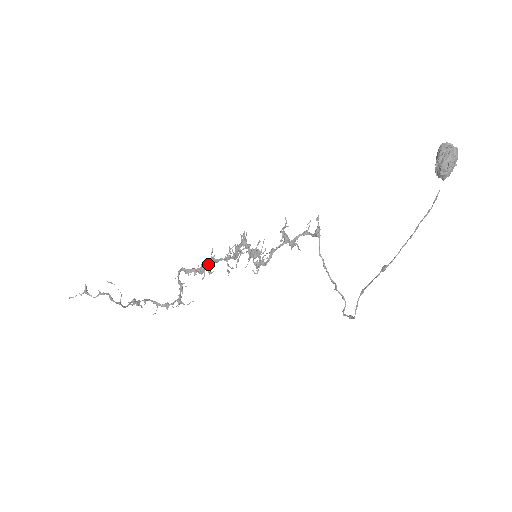
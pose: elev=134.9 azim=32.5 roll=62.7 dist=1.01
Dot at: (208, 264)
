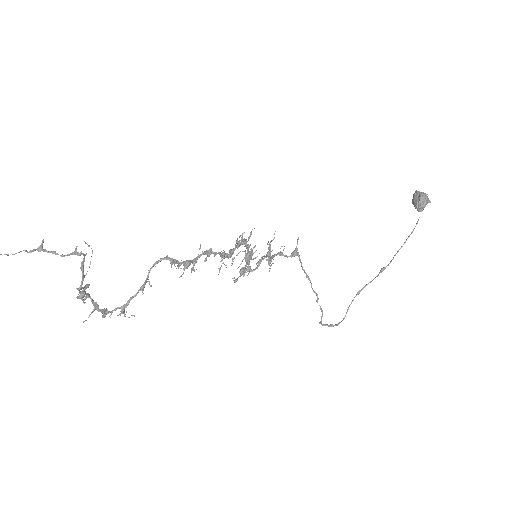
Dot at: (208, 253)
